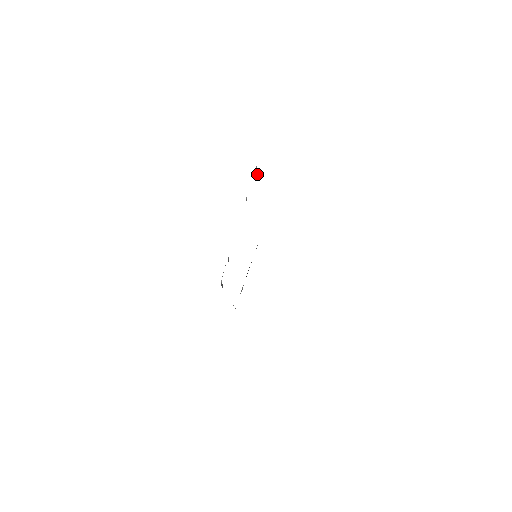
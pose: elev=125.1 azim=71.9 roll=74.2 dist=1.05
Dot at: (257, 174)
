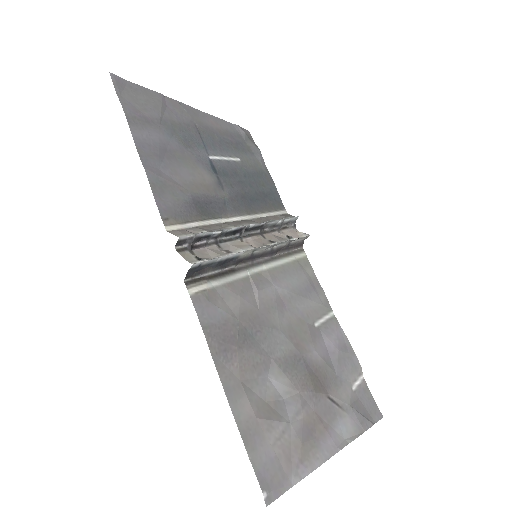
Dot at: (190, 242)
